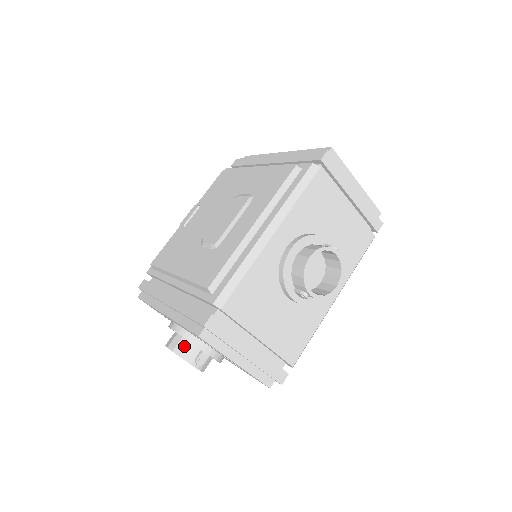
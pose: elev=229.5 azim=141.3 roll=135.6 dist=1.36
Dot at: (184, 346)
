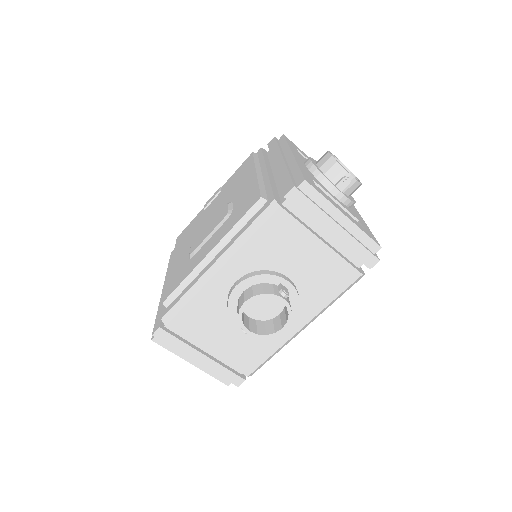
Dot at: occluded
